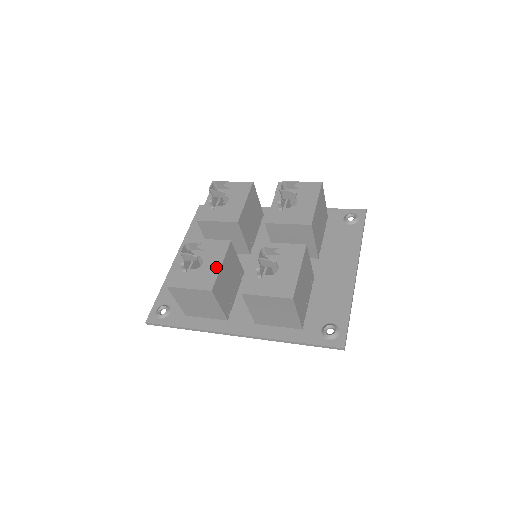
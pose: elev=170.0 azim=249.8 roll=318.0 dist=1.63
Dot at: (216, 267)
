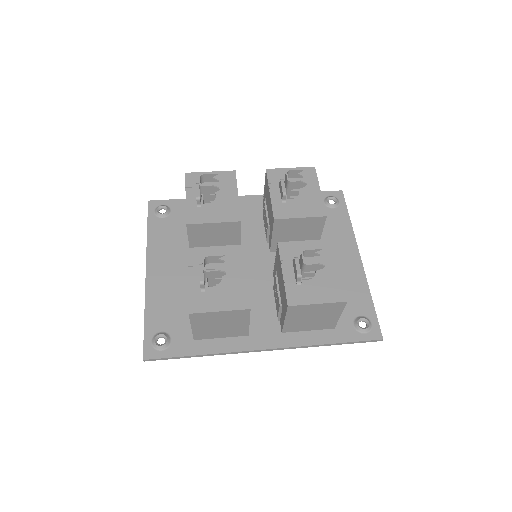
Dot at: (242, 279)
